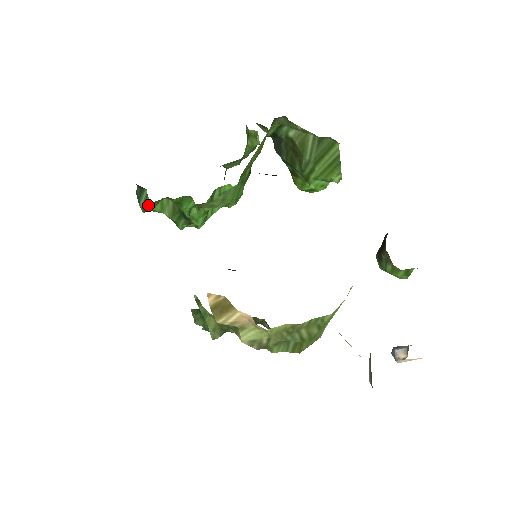
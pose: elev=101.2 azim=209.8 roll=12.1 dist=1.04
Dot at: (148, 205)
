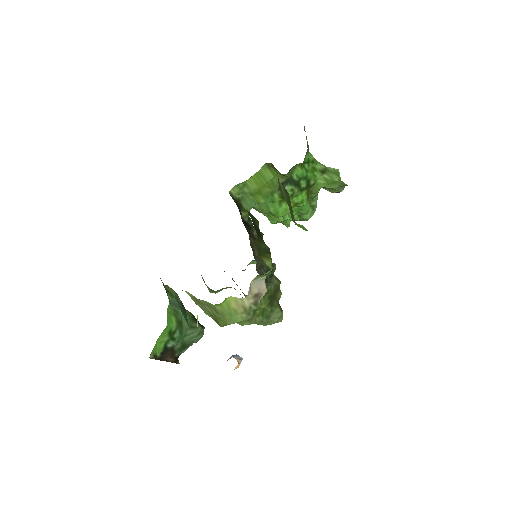
Dot at: occluded
